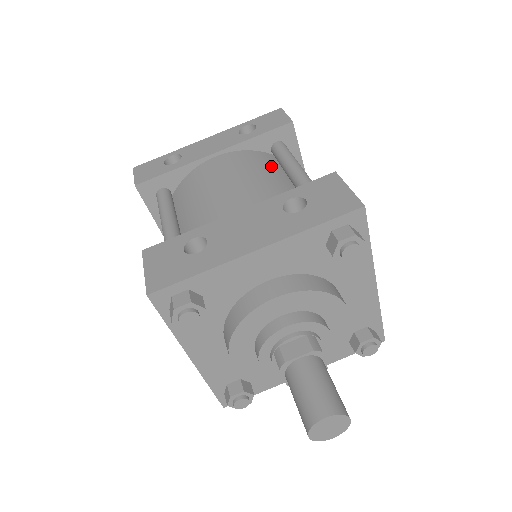
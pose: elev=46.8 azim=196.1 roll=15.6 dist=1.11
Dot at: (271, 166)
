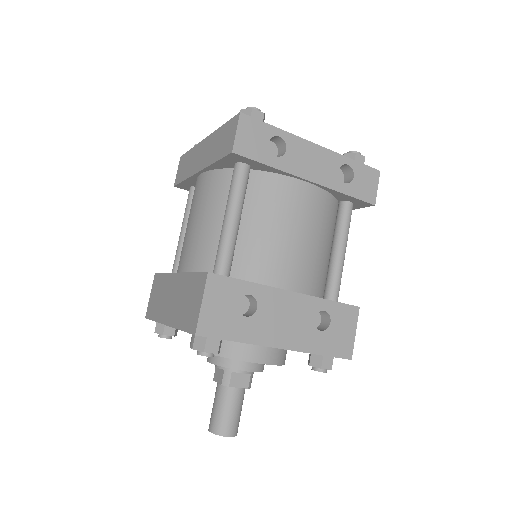
Dot at: (331, 228)
